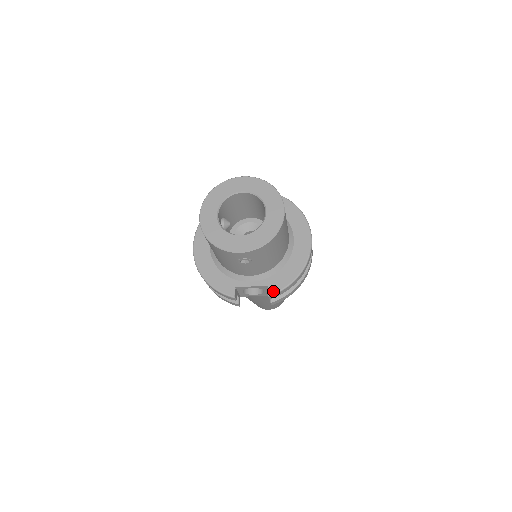
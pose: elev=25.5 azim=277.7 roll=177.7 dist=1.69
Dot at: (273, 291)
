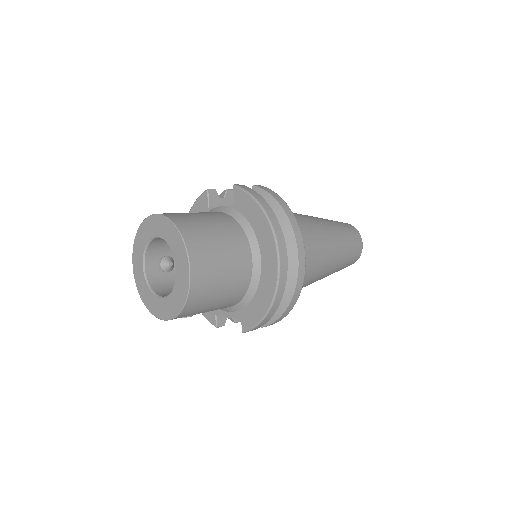
Dot at: (245, 328)
